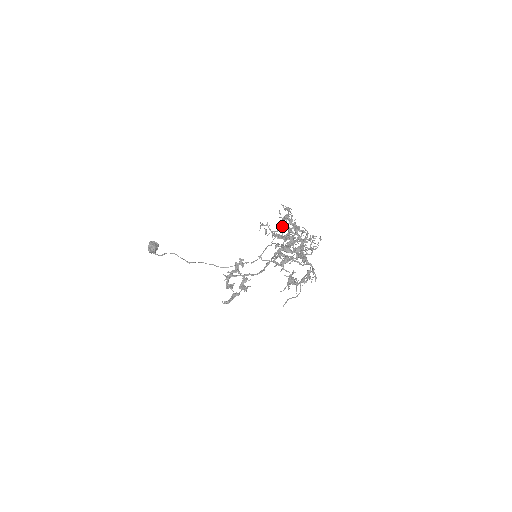
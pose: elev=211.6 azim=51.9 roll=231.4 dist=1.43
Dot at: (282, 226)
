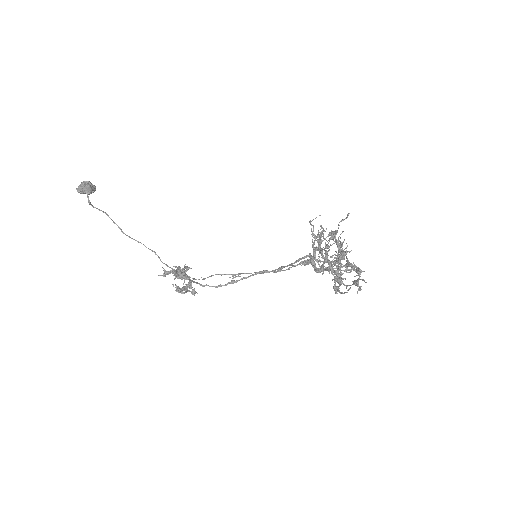
Dot at: (336, 232)
